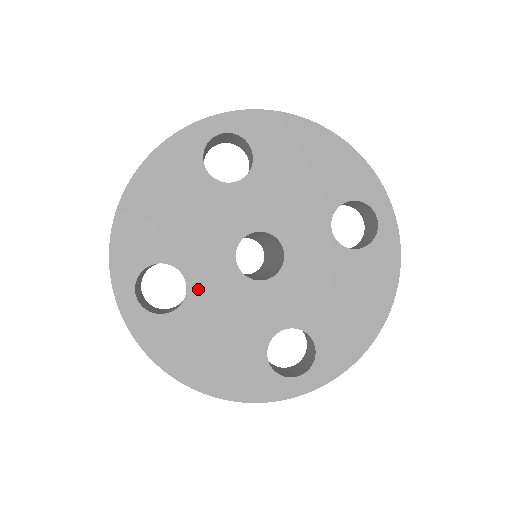
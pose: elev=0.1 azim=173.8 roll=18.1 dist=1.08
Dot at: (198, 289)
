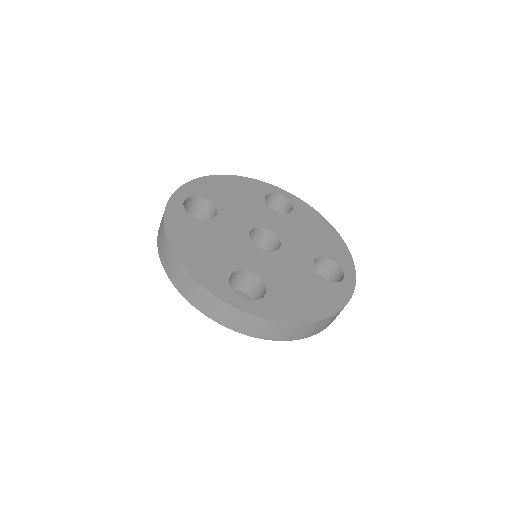
Dot at: (220, 223)
